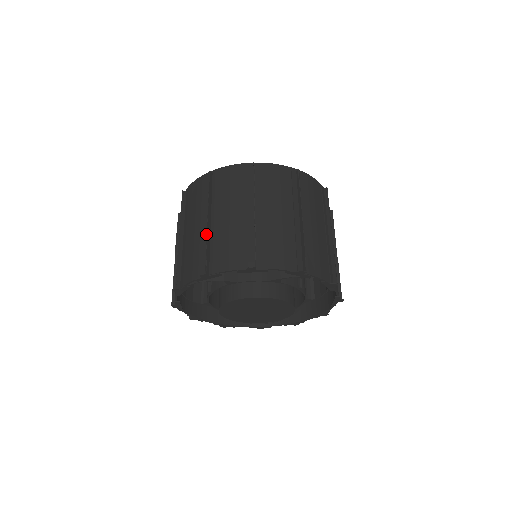
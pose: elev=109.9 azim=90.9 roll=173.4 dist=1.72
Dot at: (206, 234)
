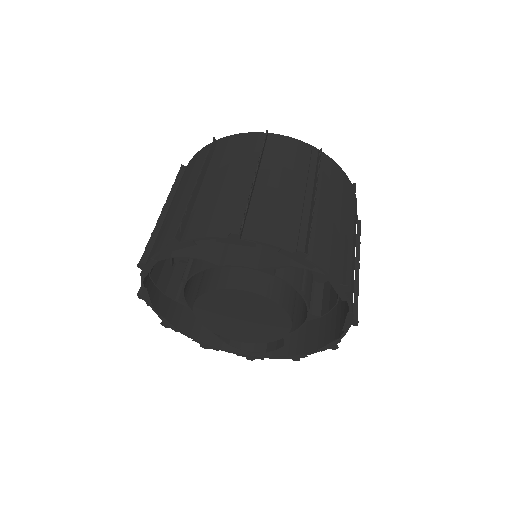
Dot at: occluded
